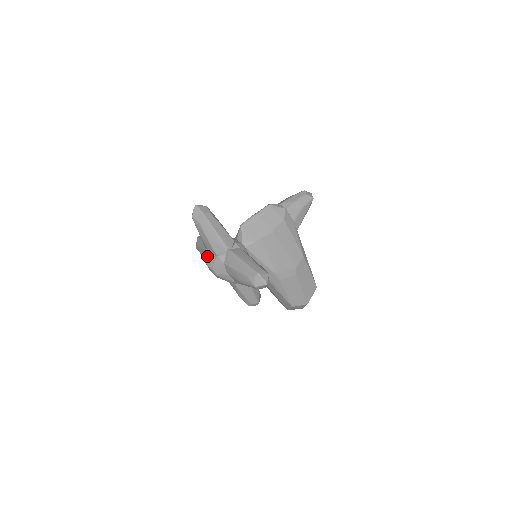
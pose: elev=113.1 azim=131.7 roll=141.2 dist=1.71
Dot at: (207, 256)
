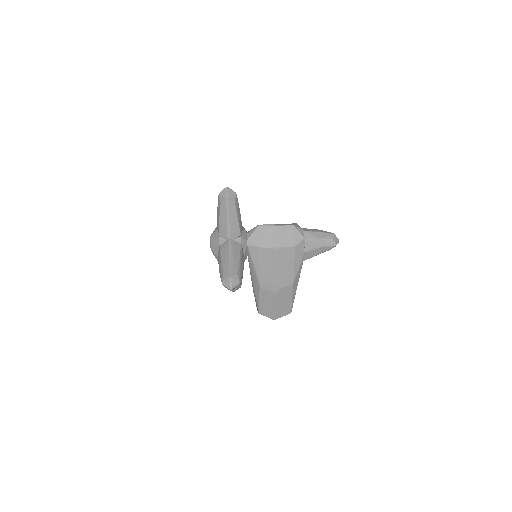
Dot at: (215, 229)
